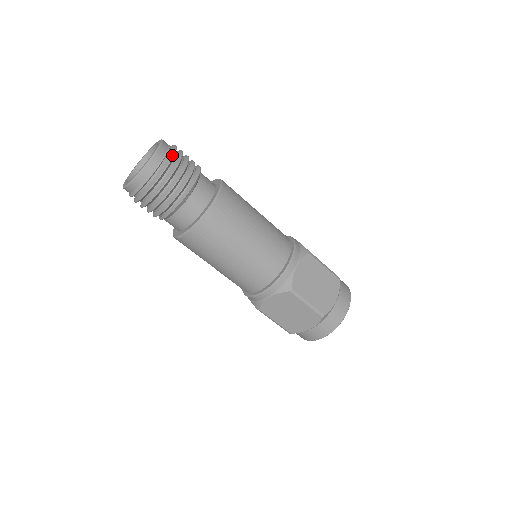
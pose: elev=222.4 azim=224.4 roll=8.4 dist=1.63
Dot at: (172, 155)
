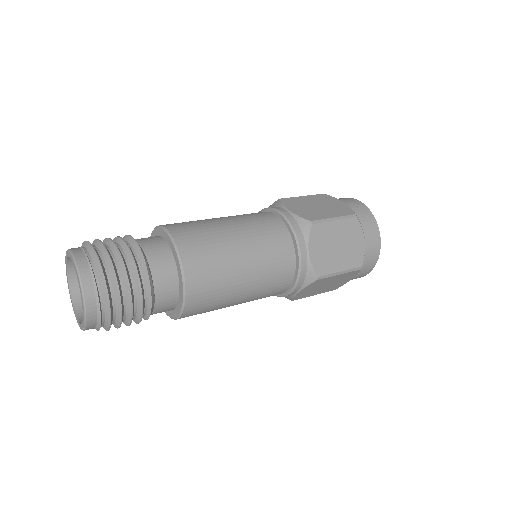
Dot at: (101, 274)
